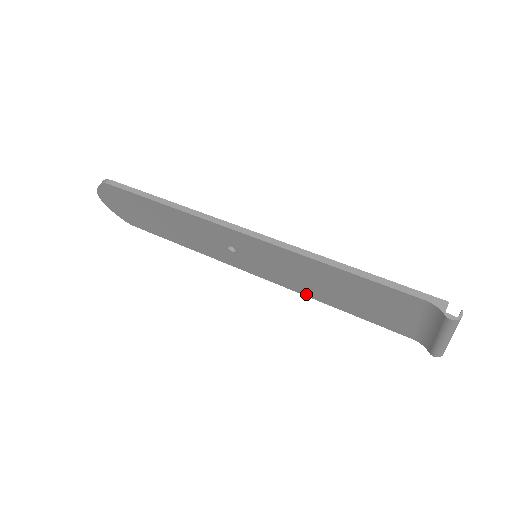
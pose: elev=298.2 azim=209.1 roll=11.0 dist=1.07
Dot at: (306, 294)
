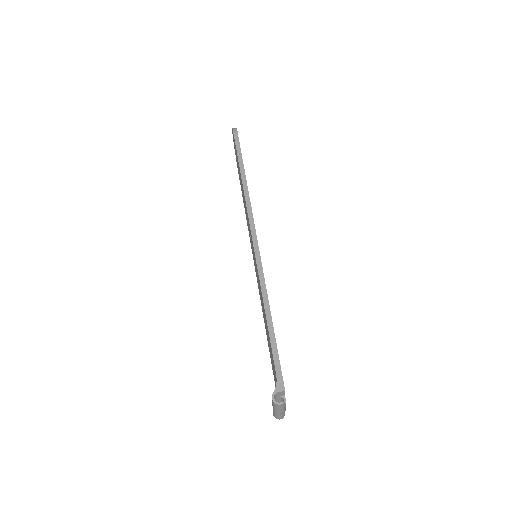
Dot at: occluded
